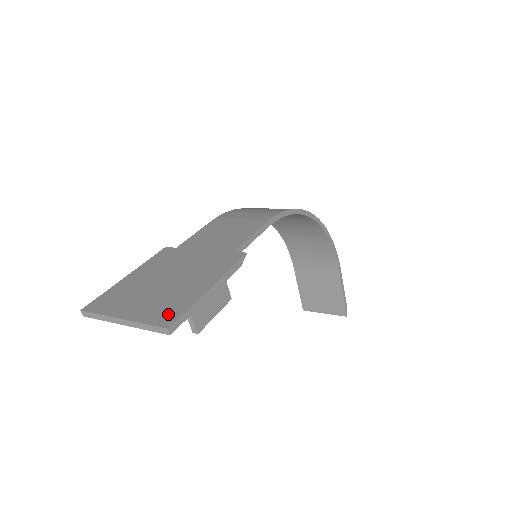
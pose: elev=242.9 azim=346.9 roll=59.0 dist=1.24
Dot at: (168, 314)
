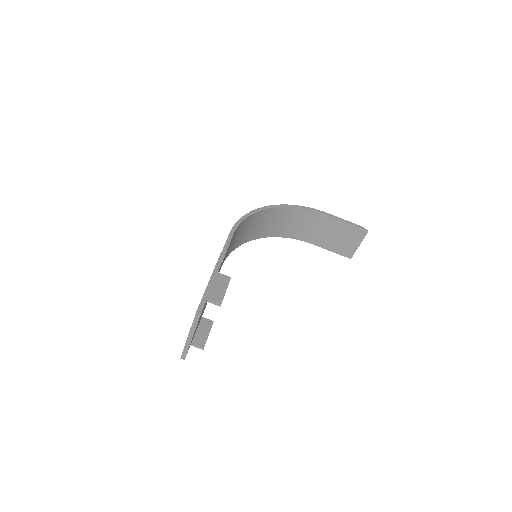
Dot at: occluded
